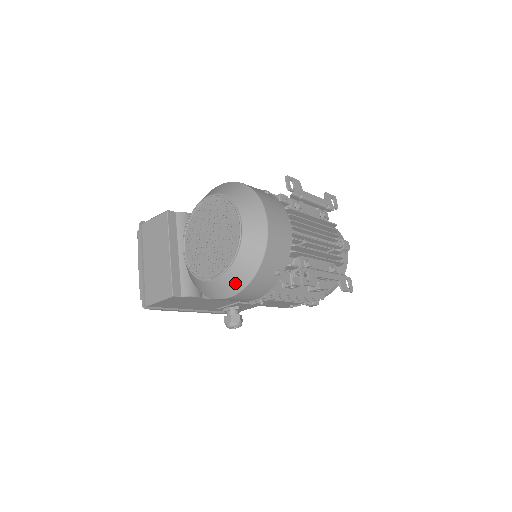
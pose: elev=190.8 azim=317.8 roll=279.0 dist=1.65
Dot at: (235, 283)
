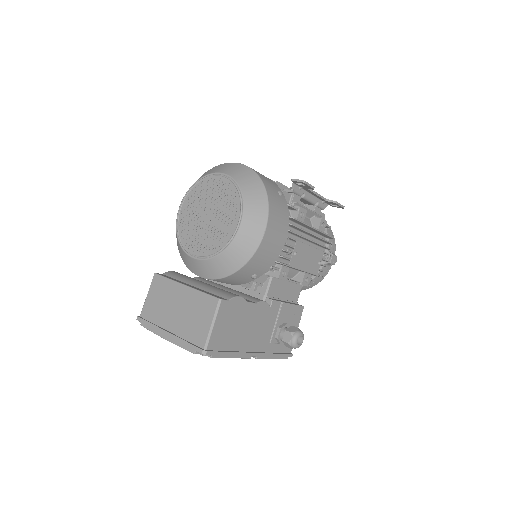
Dot at: (258, 209)
